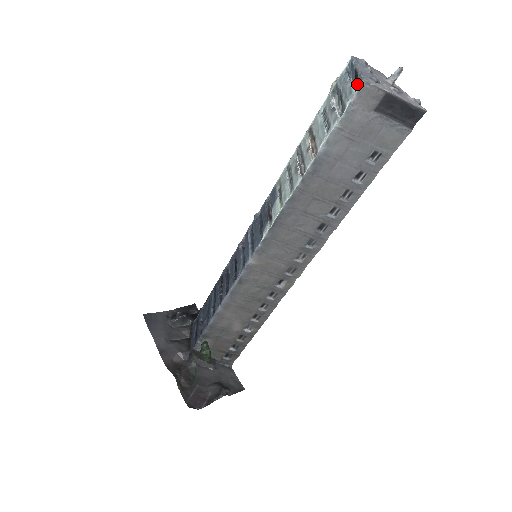
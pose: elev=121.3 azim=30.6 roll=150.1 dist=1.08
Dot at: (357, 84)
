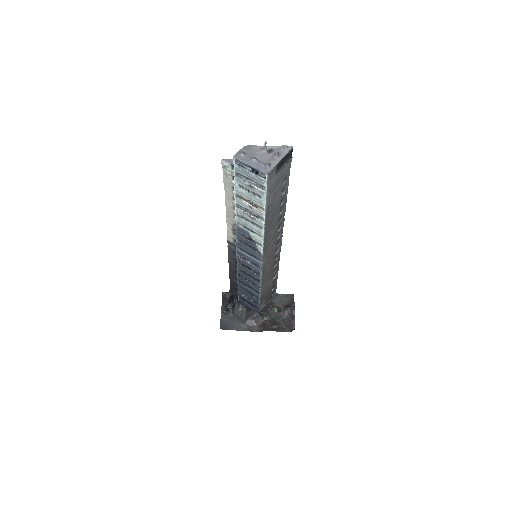
Dot at: (256, 171)
